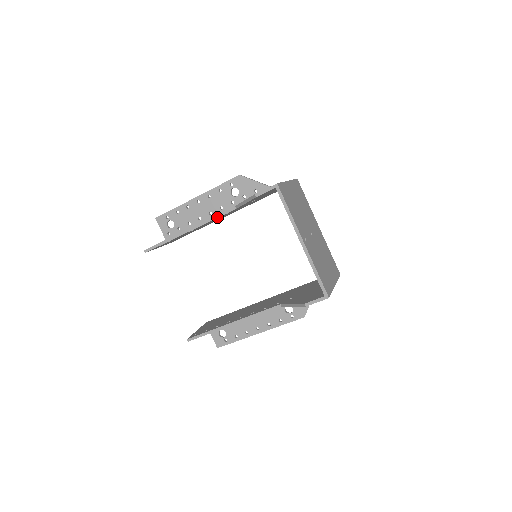
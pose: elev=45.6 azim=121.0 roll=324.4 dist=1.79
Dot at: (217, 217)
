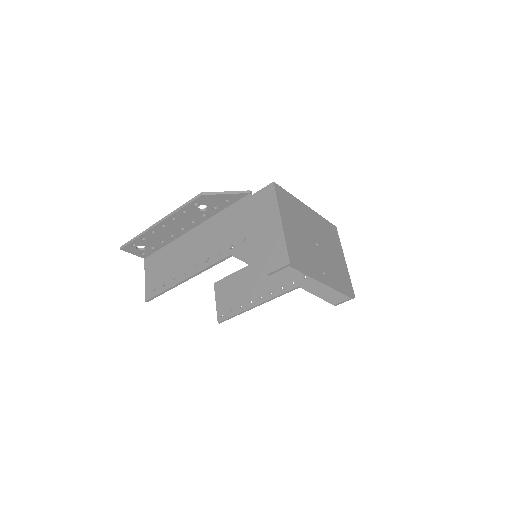
Dot at: occluded
